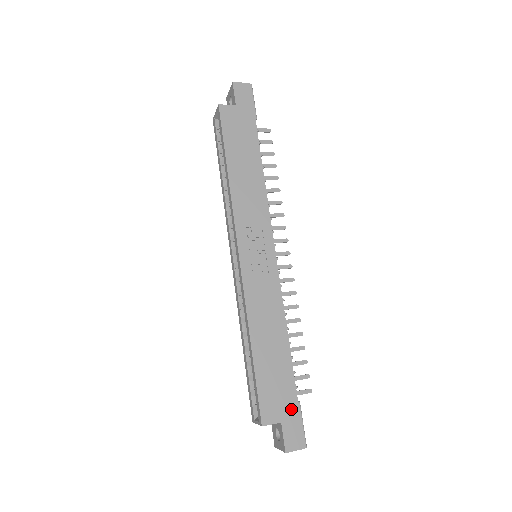
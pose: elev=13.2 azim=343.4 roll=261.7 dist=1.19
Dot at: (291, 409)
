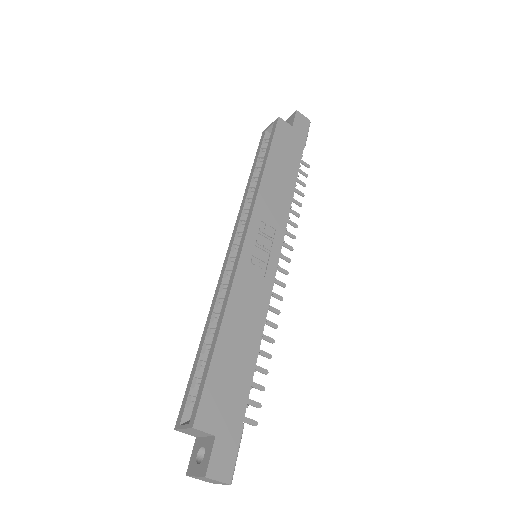
Dot at: (232, 426)
